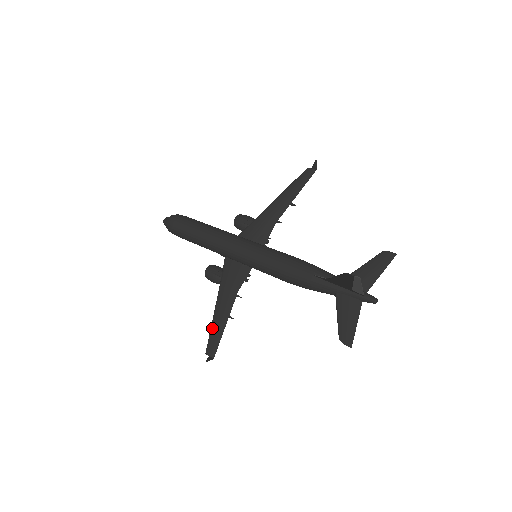
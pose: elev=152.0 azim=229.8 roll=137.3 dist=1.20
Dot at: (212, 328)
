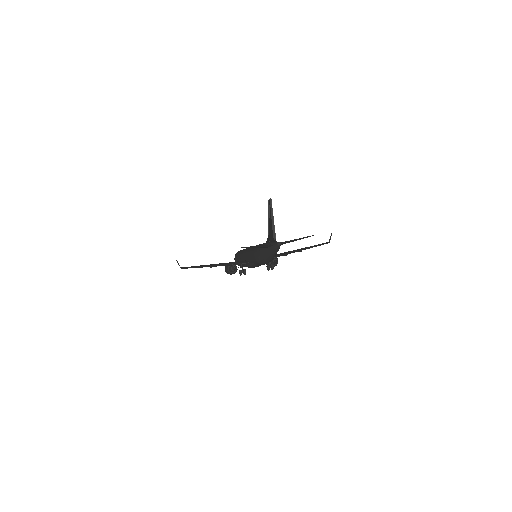
Dot at: occluded
